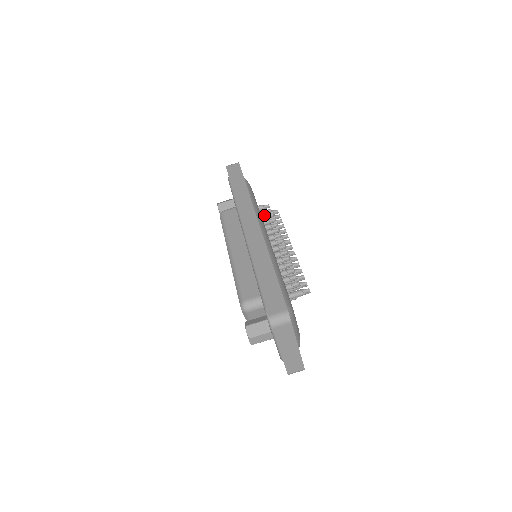
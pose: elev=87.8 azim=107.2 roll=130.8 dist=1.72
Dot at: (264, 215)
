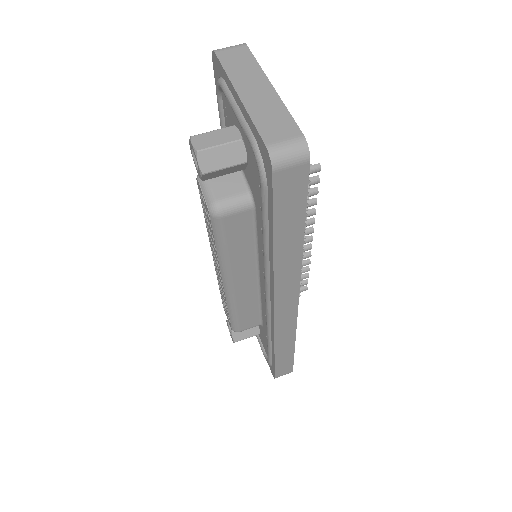
Dot at: occluded
